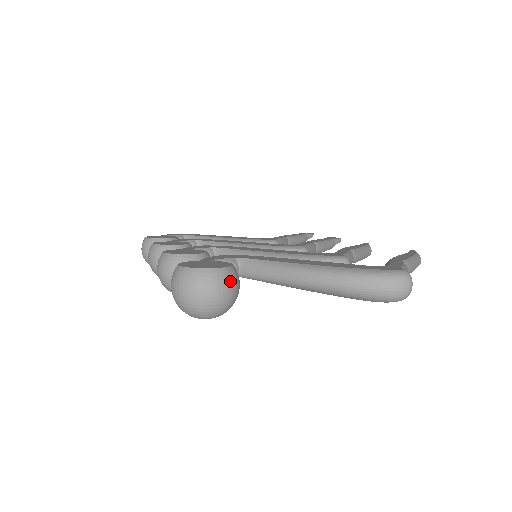
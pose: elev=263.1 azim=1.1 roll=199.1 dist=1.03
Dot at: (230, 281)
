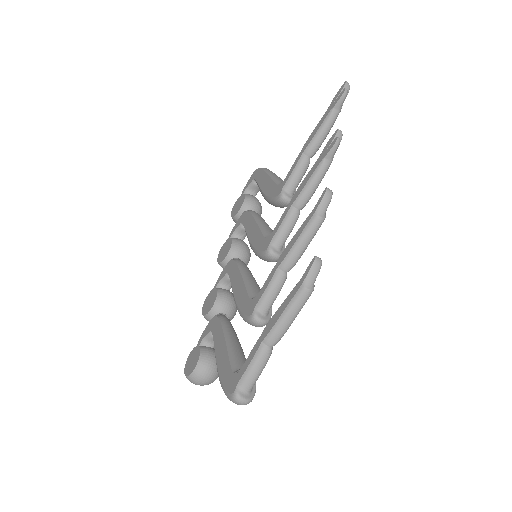
Dot at: (198, 378)
